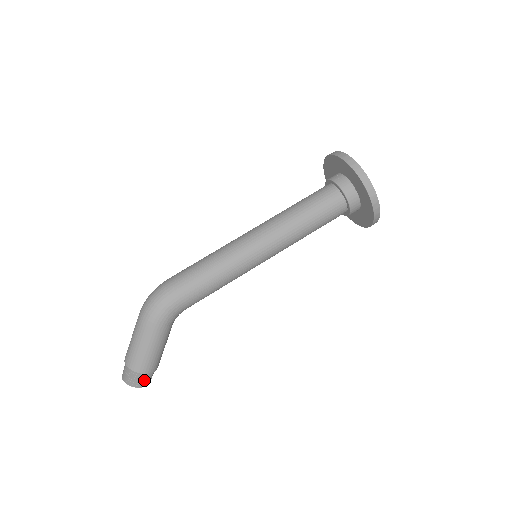
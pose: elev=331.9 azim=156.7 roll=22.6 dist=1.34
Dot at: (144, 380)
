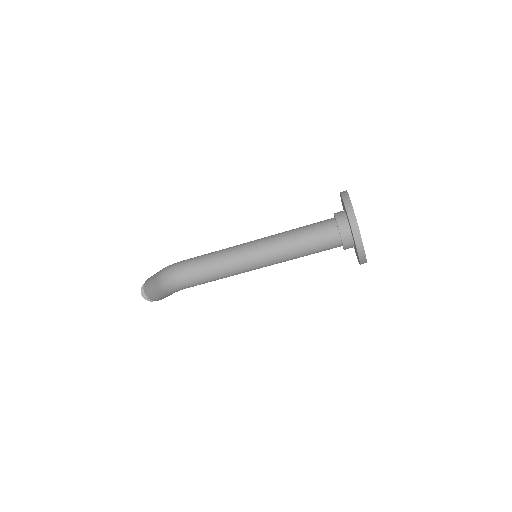
Dot at: occluded
